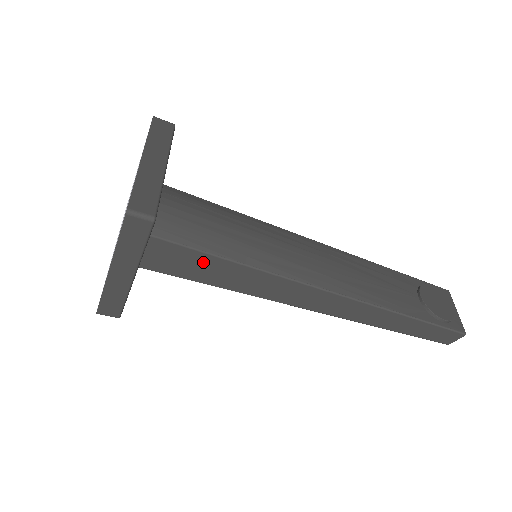
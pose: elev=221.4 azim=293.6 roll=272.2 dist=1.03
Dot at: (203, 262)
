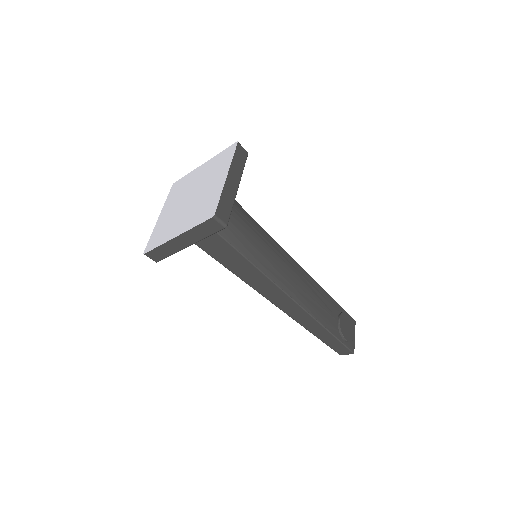
Dot at: (228, 251)
